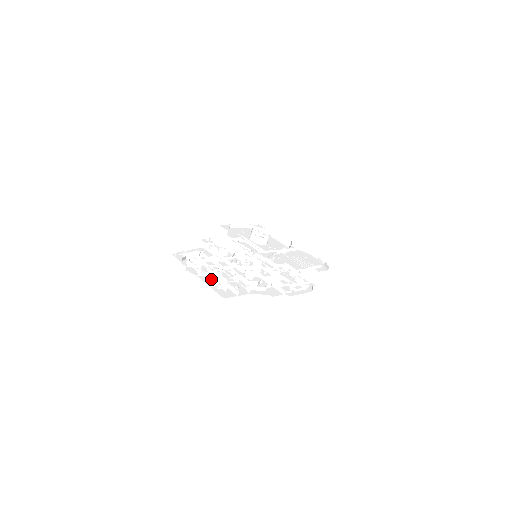
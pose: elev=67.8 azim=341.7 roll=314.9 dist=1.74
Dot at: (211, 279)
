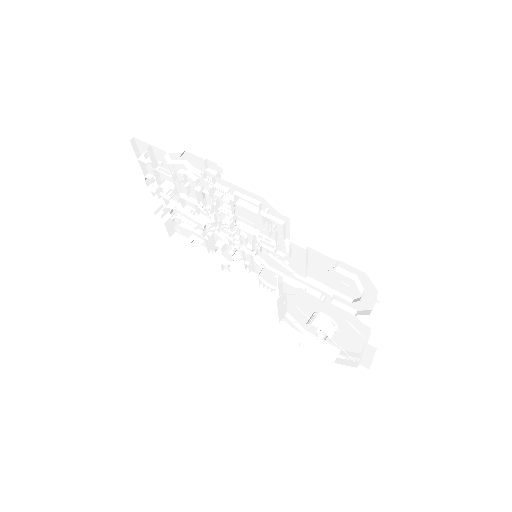
Dot at: occluded
